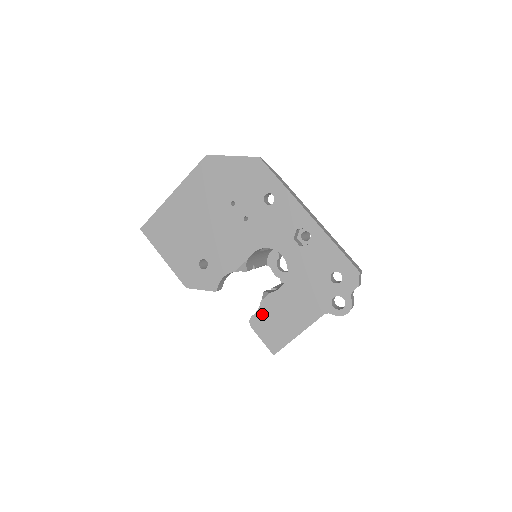
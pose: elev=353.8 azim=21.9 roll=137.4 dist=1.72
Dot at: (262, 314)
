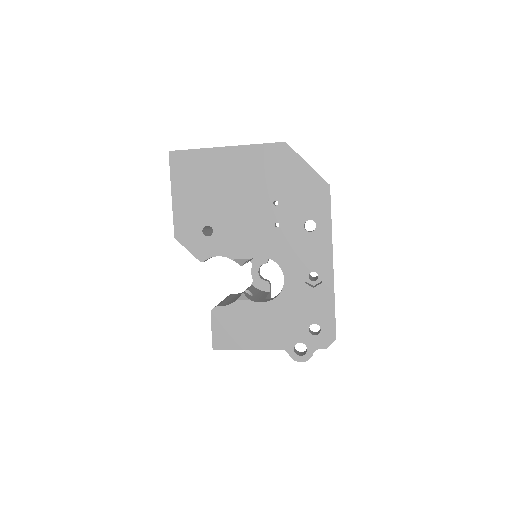
Dot at: (229, 311)
